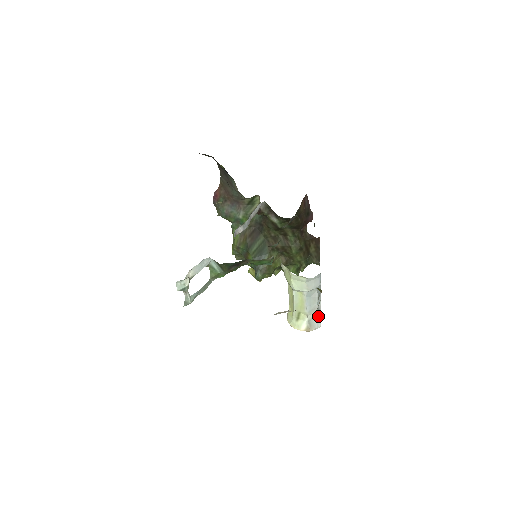
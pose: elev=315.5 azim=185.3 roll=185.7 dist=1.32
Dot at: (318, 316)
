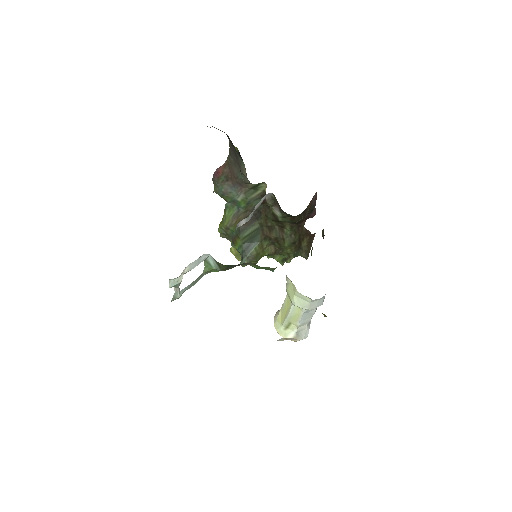
Dot at: (307, 328)
